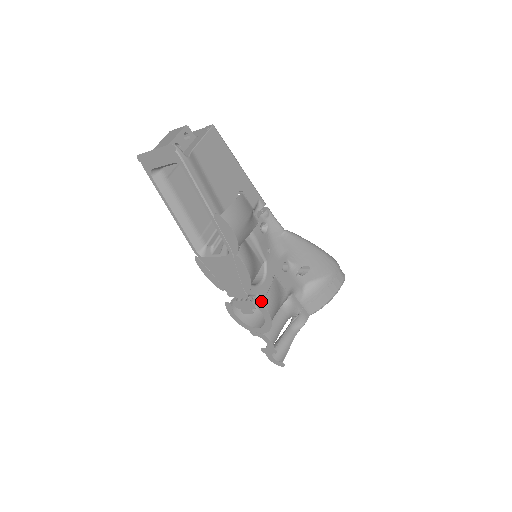
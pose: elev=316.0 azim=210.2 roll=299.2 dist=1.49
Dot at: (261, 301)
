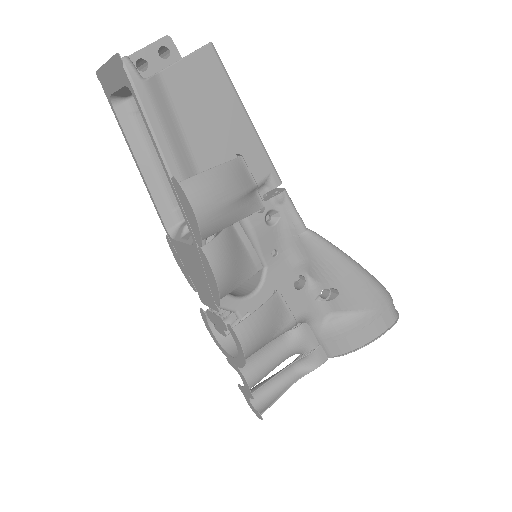
Dot at: occluded
